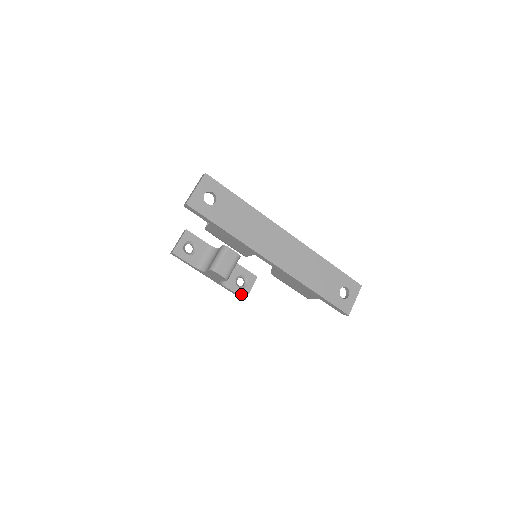
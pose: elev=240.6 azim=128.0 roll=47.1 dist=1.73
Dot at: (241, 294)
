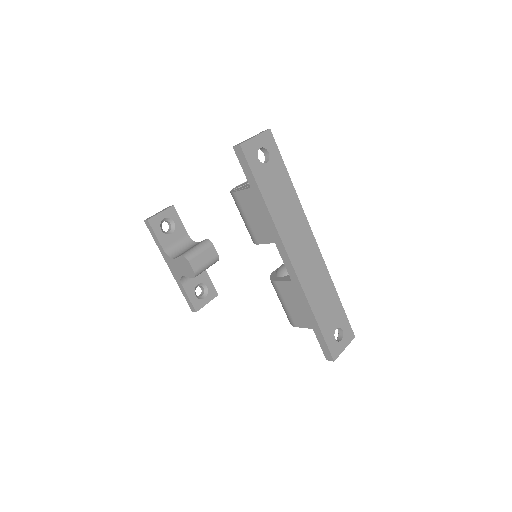
Dot at: (194, 304)
